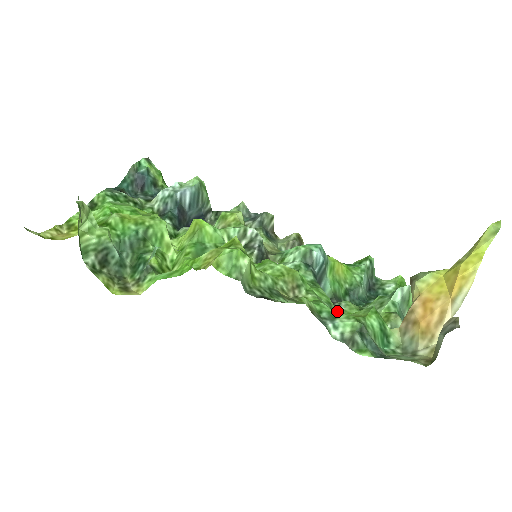
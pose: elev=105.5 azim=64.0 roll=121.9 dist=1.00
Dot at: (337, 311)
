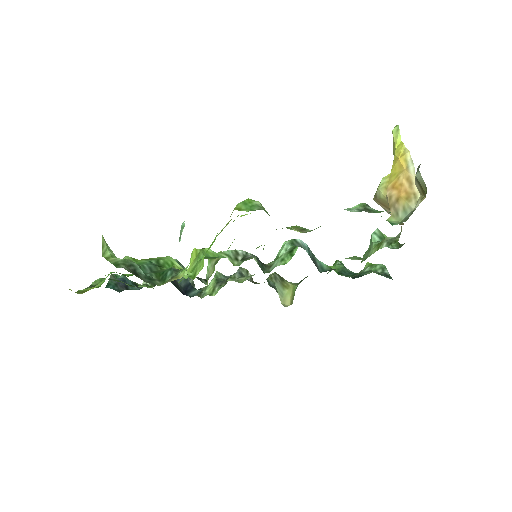
Dot at: occluded
